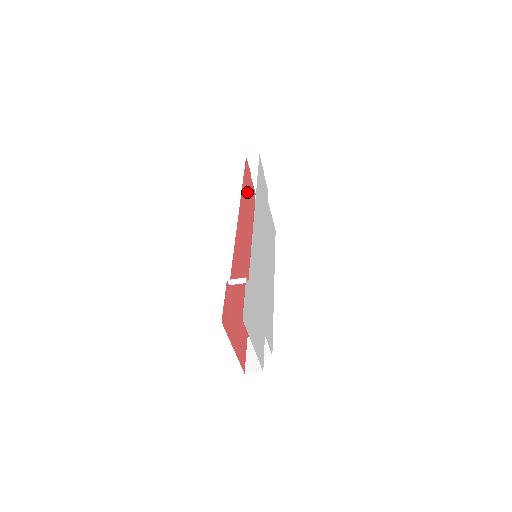
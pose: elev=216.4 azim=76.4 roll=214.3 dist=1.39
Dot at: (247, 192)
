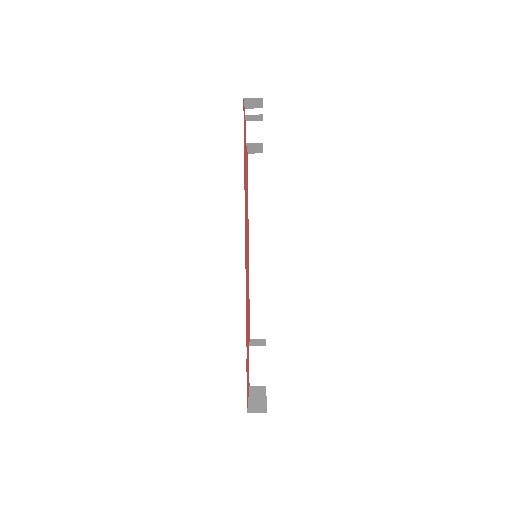
Dot at: occluded
